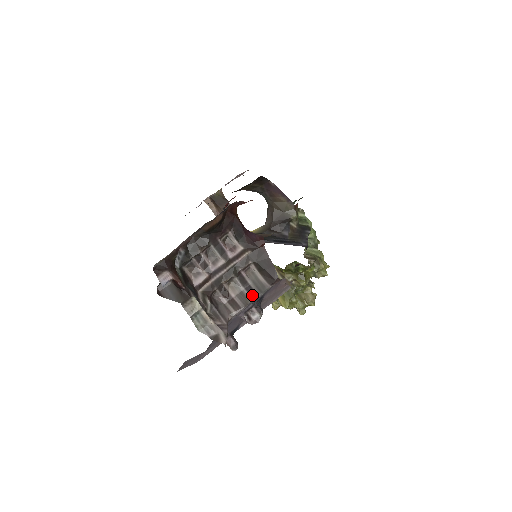
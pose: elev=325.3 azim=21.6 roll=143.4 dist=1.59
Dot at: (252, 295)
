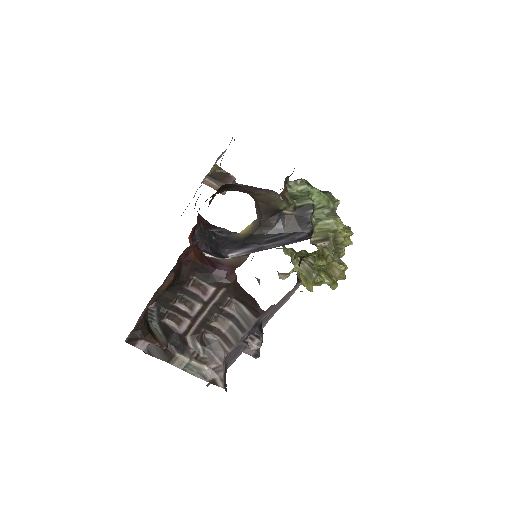
Dot at: (241, 330)
